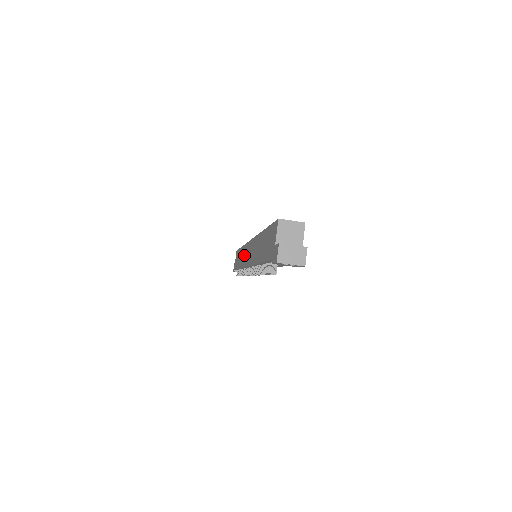
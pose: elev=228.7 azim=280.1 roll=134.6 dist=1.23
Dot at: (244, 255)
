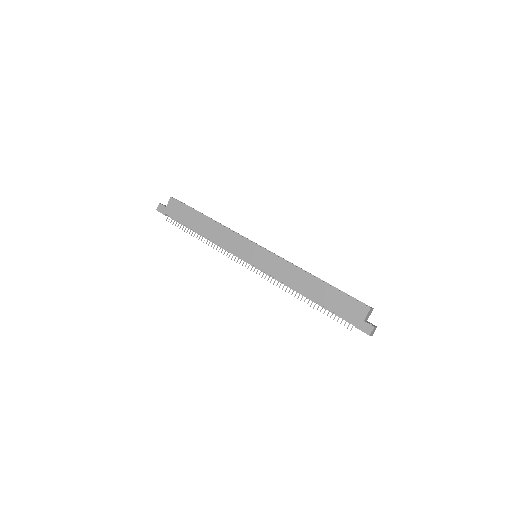
Dot at: (233, 242)
